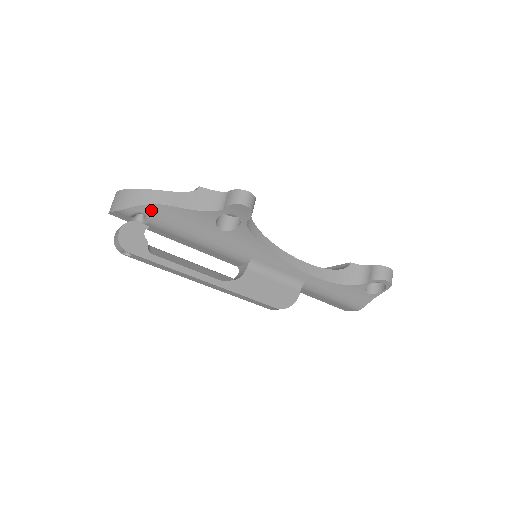
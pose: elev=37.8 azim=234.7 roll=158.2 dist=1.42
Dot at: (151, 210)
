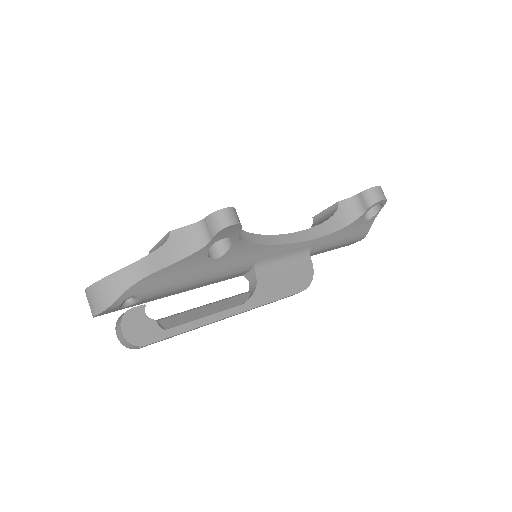
Dot at: (138, 288)
